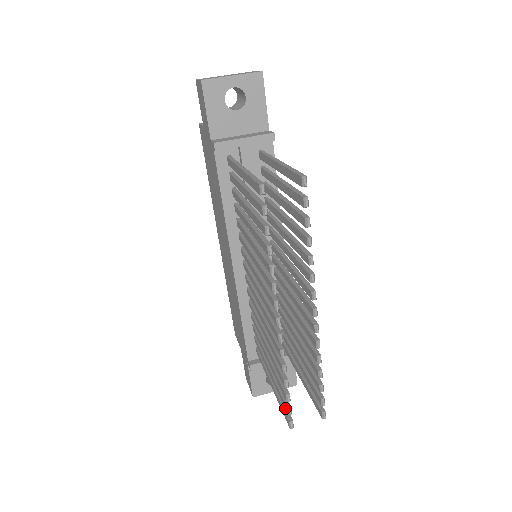
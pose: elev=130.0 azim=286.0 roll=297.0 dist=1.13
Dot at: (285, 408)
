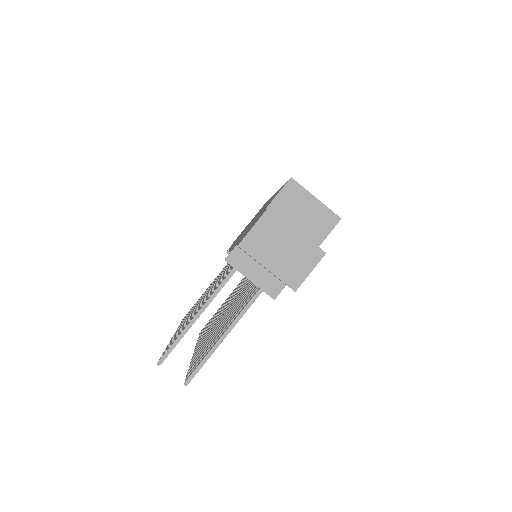
Dot at: (184, 317)
